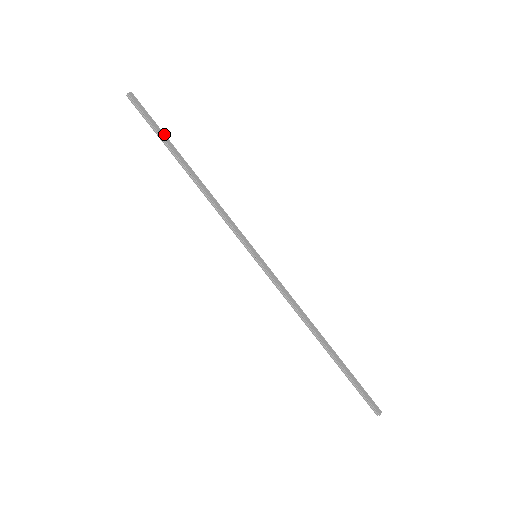
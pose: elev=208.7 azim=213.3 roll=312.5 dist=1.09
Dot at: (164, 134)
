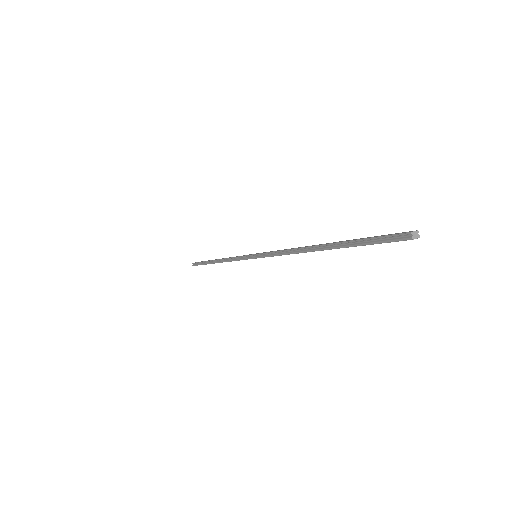
Dot at: occluded
